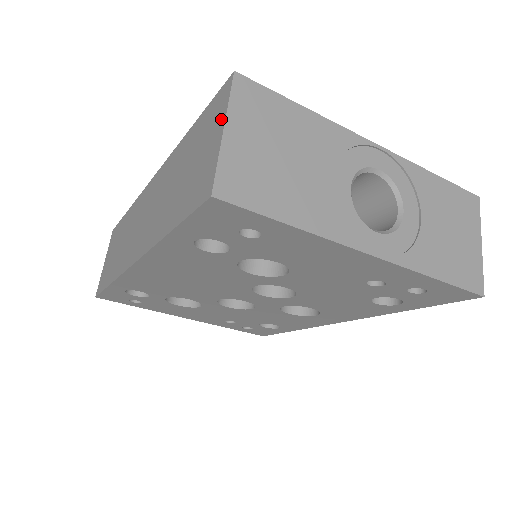
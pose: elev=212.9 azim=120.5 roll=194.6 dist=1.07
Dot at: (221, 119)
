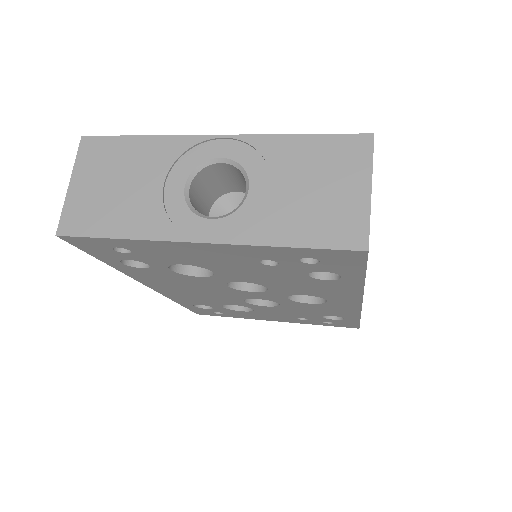
Dot at: occluded
